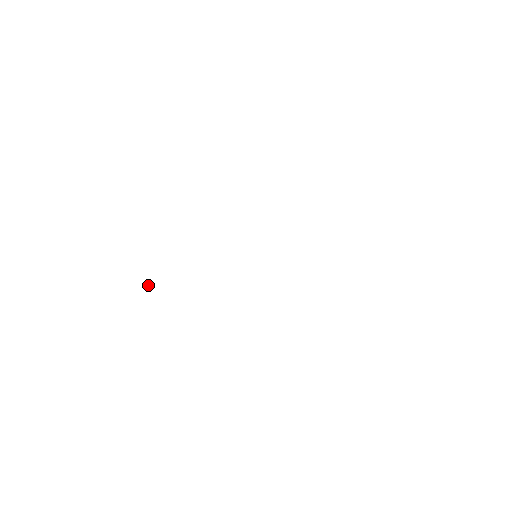
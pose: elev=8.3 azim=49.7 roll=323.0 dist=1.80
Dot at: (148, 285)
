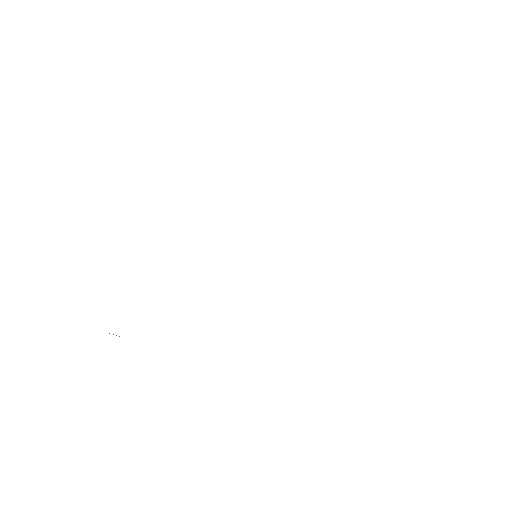
Dot at: (116, 335)
